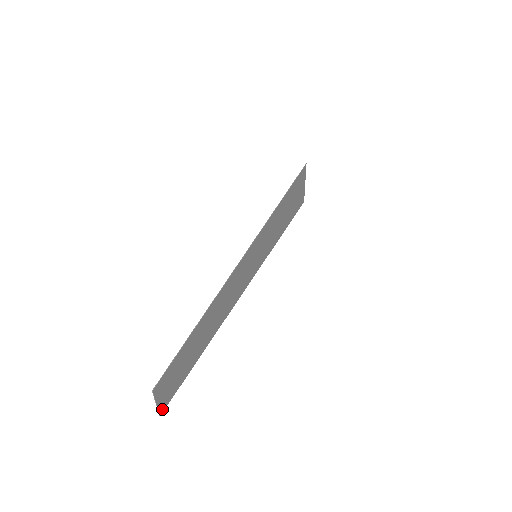
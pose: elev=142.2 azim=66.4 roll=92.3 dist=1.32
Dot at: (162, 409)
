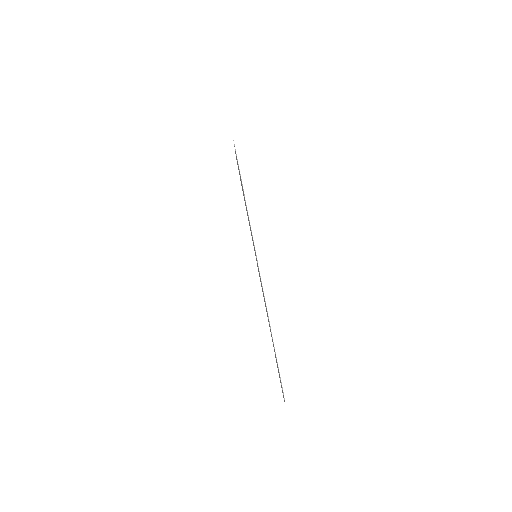
Dot at: (283, 397)
